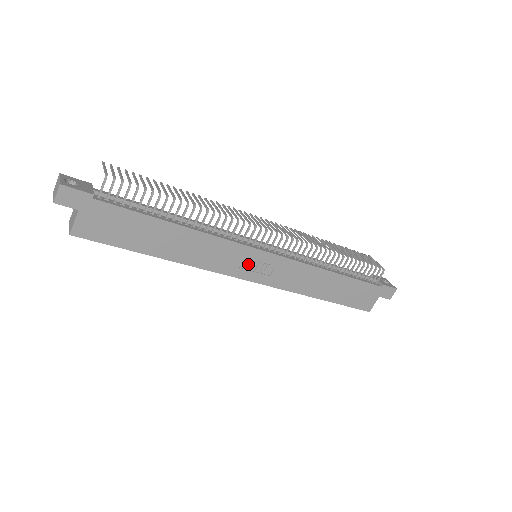
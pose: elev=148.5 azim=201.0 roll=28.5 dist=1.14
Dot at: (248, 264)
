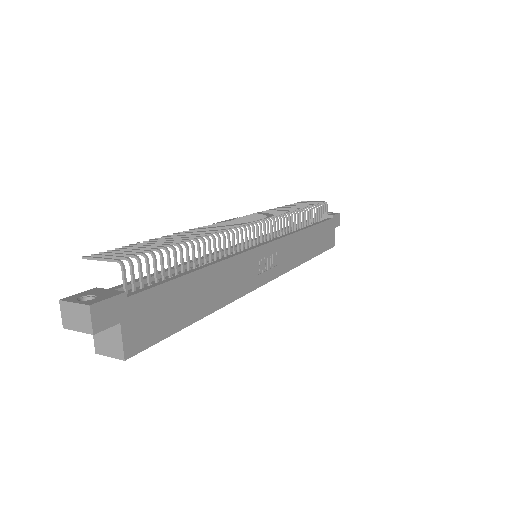
Dot at: (261, 266)
